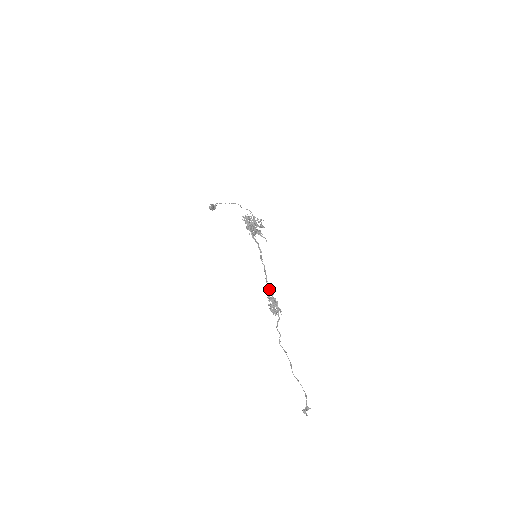
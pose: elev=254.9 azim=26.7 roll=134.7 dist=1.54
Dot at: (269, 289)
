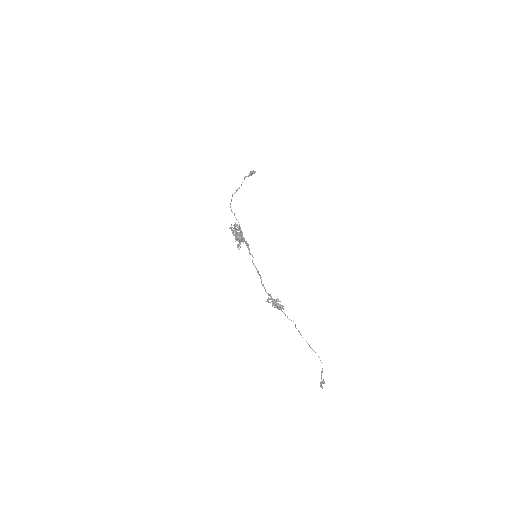
Dot at: (266, 292)
